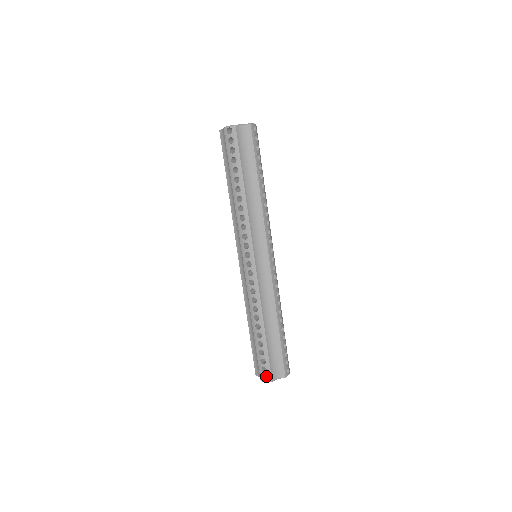
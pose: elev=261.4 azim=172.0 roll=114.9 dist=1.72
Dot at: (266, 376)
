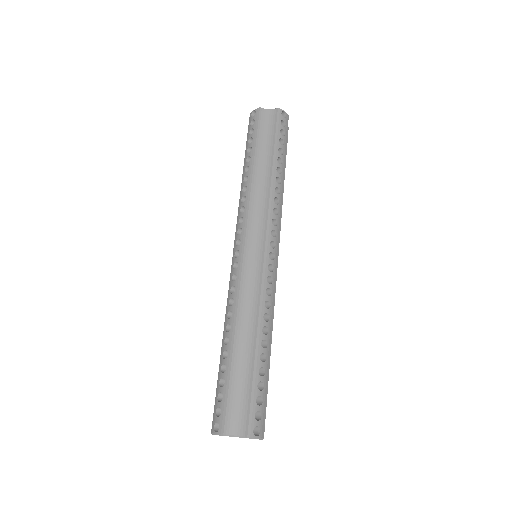
Dot at: occluded
